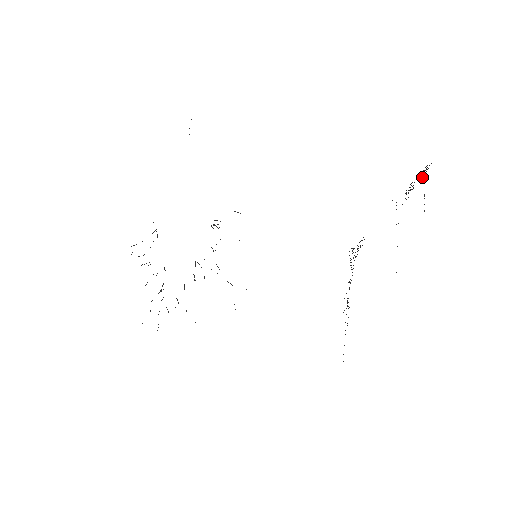
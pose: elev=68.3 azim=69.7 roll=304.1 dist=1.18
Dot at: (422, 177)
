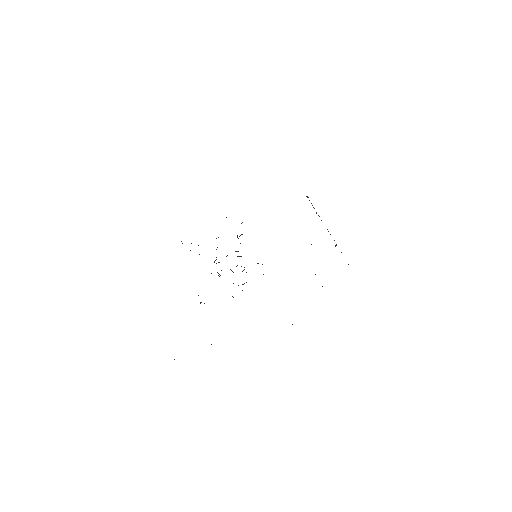
Dot at: occluded
